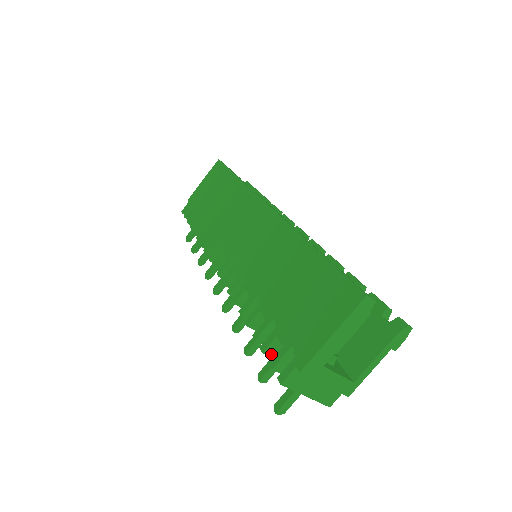
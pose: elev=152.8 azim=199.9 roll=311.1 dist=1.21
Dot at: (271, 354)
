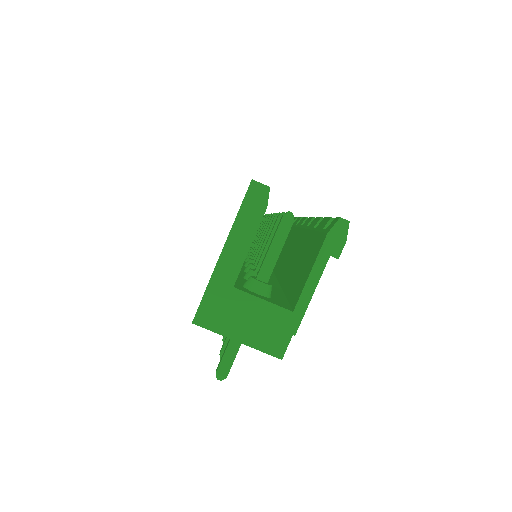
Dot at: occluded
